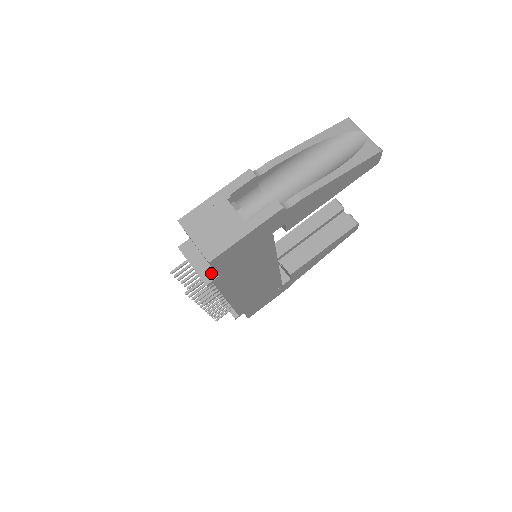
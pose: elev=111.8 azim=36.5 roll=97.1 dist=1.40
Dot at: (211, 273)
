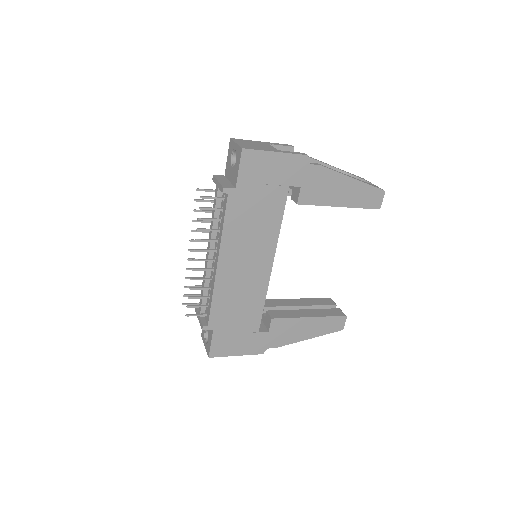
Dot at: (231, 186)
